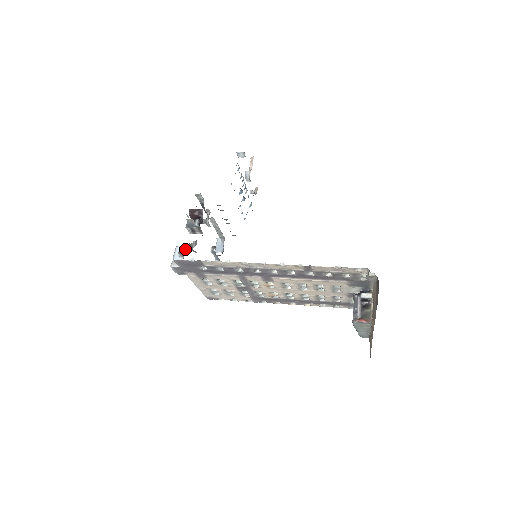
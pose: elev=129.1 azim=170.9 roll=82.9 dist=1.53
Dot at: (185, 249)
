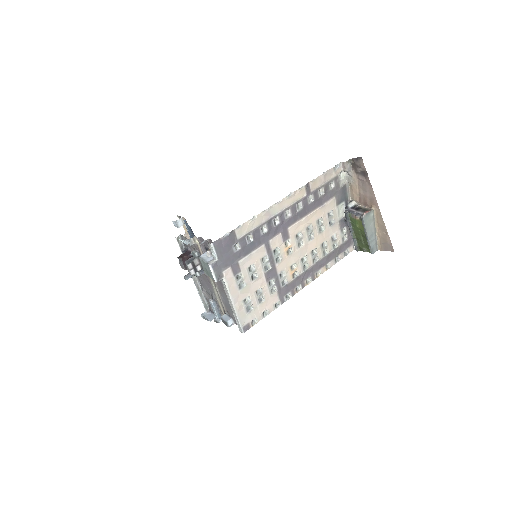
Dot at: occluded
